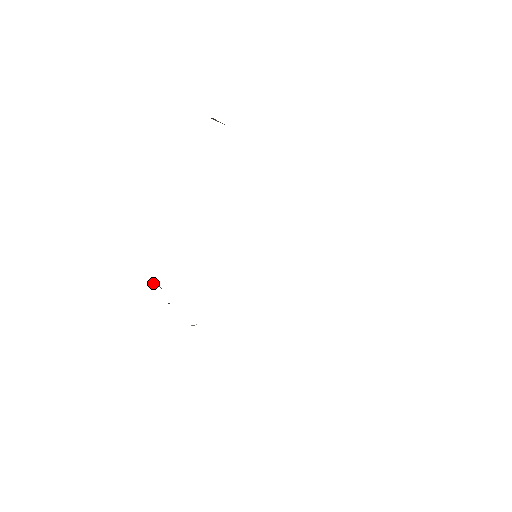
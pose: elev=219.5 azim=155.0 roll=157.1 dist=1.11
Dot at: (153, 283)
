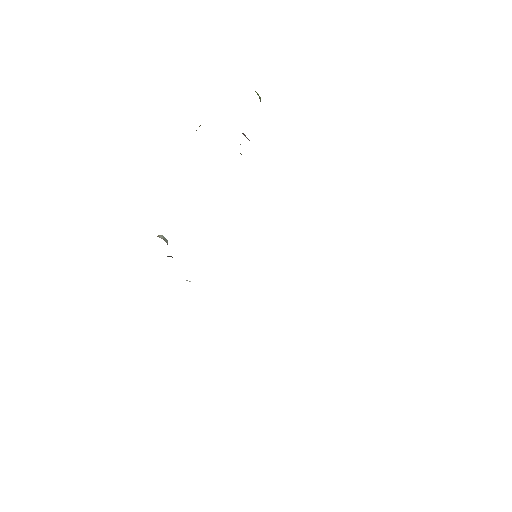
Dot at: occluded
